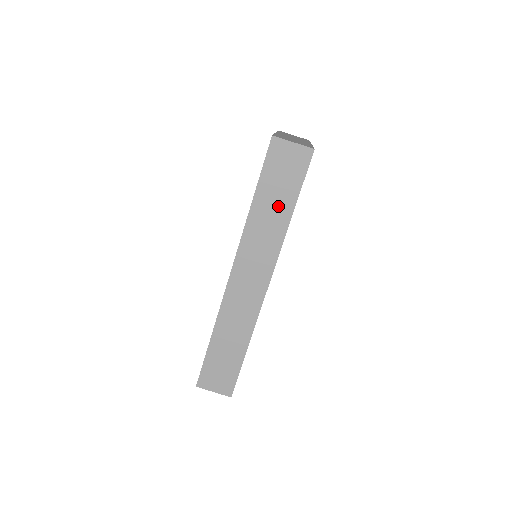
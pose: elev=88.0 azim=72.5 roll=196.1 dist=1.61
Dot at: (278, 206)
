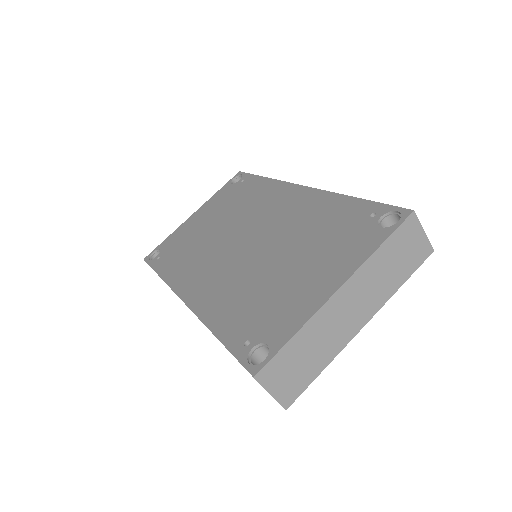
Dot at: occluded
